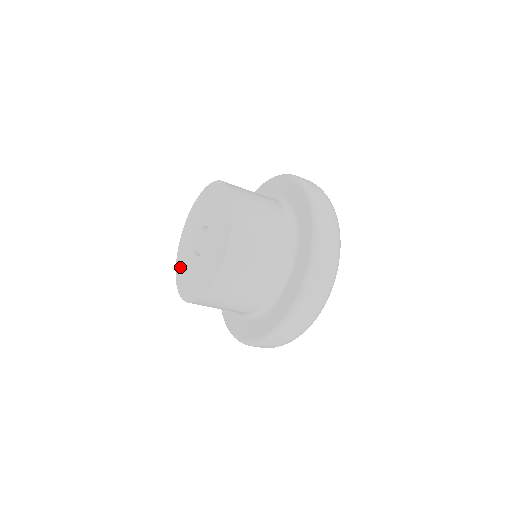
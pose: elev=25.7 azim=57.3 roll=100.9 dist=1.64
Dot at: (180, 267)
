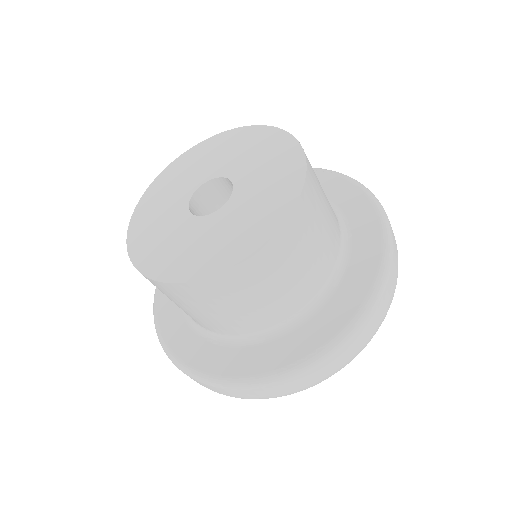
Dot at: (143, 236)
